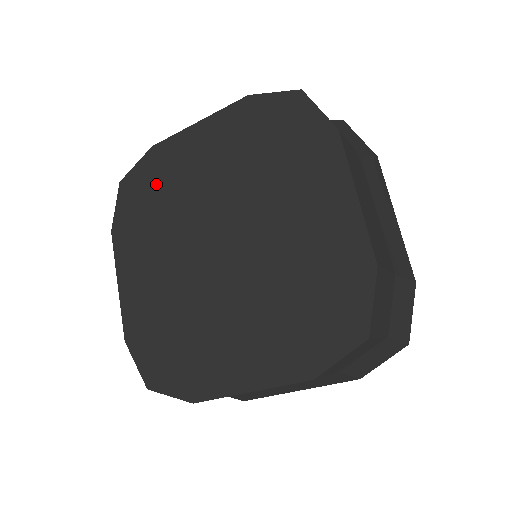
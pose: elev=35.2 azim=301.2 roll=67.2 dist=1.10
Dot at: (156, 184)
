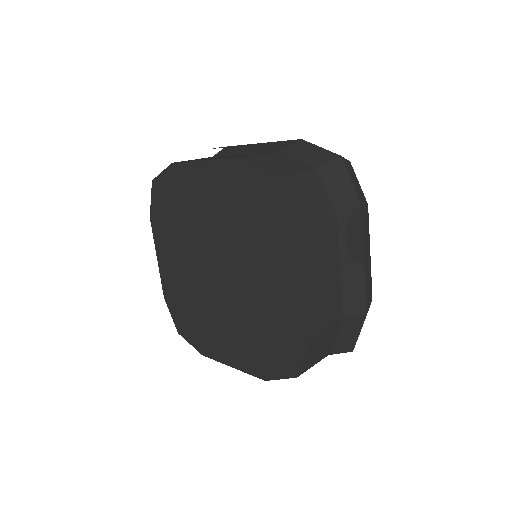
Dot at: (176, 198)
